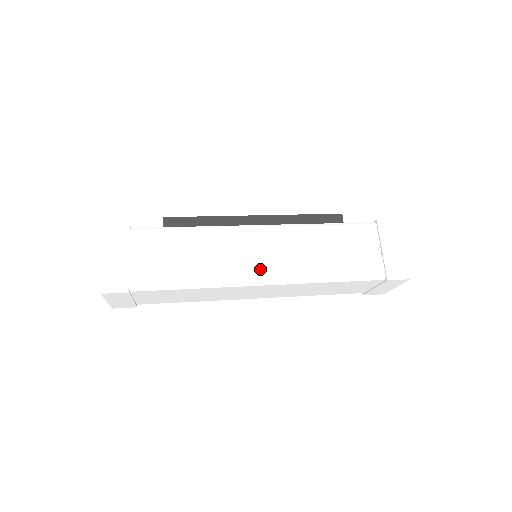
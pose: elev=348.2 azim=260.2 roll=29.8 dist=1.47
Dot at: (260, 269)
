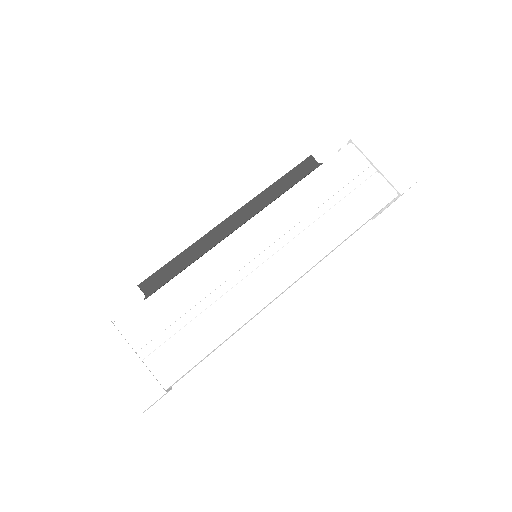
Dot at: (277, 271)
